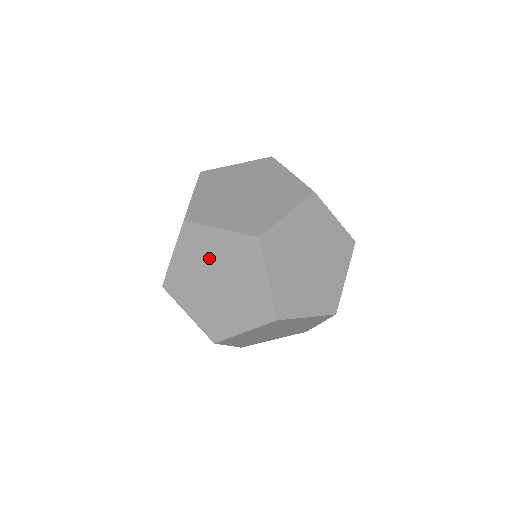
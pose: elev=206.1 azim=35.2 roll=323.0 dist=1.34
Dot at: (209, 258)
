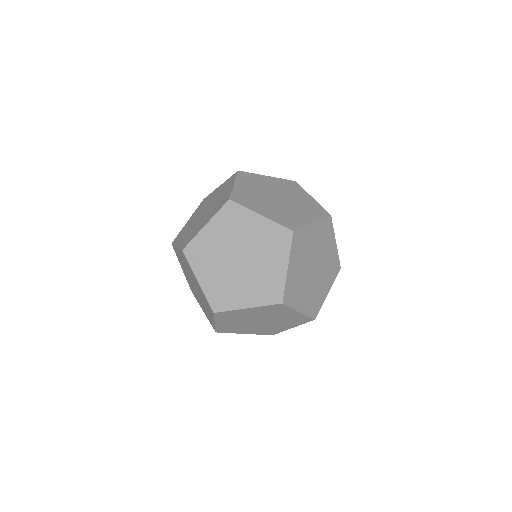
Dot at: (218, 251)
